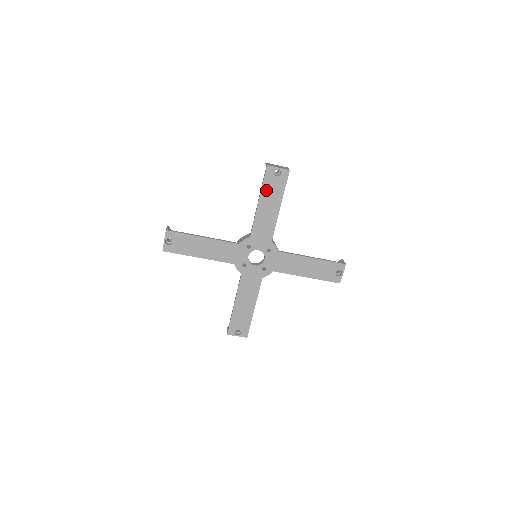
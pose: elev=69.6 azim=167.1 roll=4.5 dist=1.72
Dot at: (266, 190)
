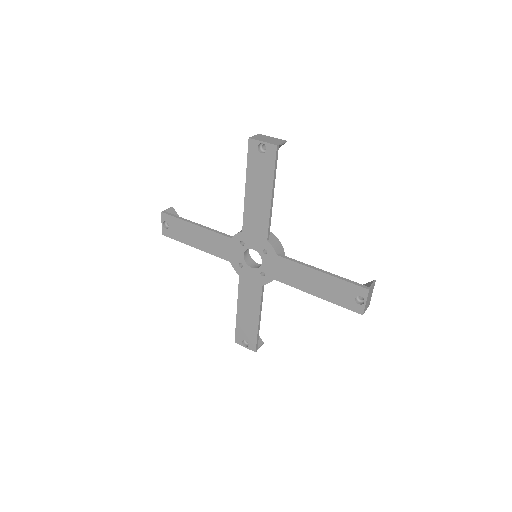
Dot at: (252, 172)
